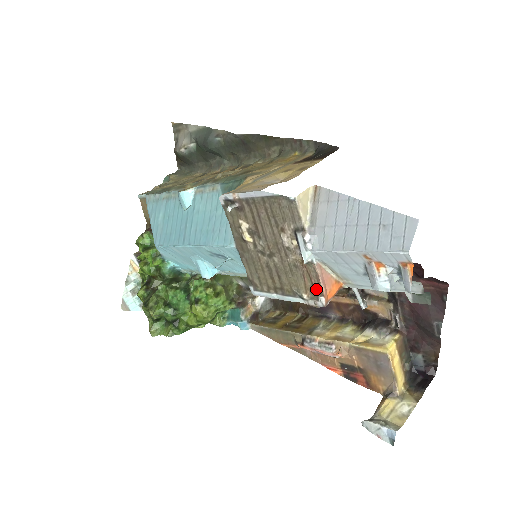
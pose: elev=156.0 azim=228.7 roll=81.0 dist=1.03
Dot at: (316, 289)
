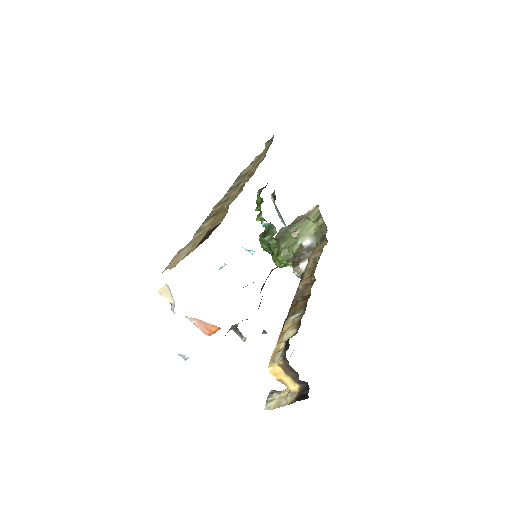
Dot at: (201, 327)
